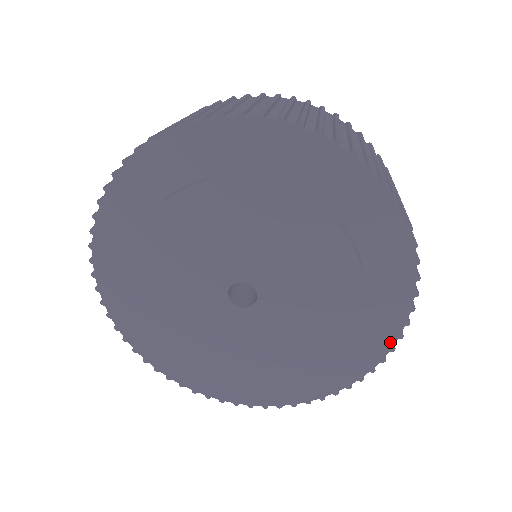
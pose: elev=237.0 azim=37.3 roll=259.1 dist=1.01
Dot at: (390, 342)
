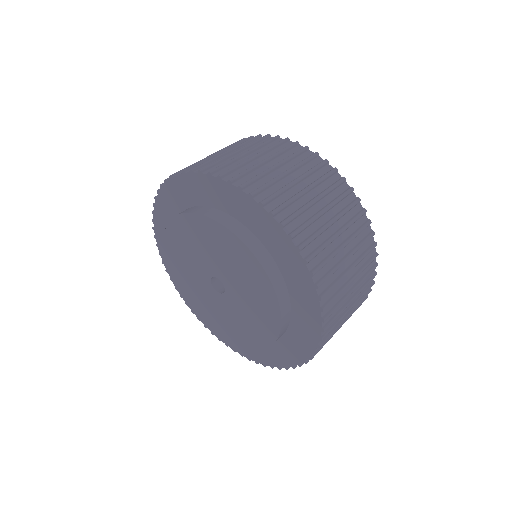
Dot at: (310, 281)
